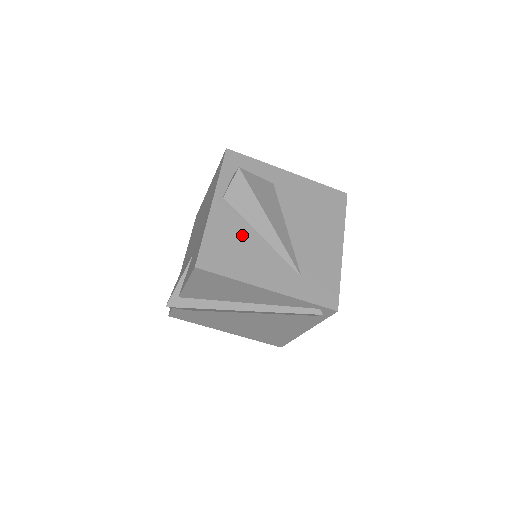
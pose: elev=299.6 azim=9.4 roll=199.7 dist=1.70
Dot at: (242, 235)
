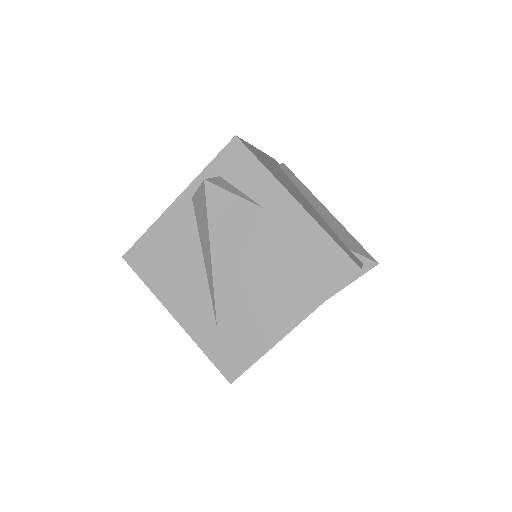
Dot at: (185, 250)
